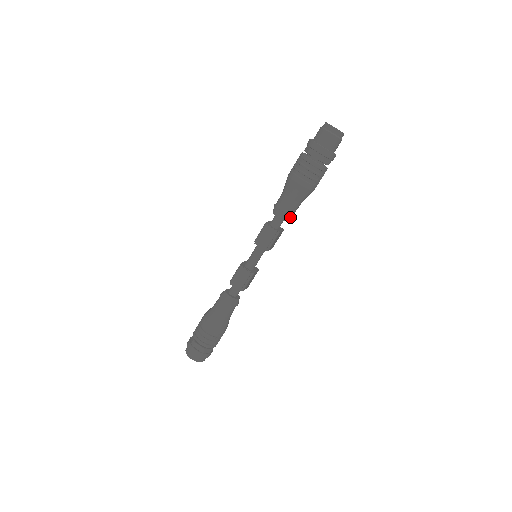
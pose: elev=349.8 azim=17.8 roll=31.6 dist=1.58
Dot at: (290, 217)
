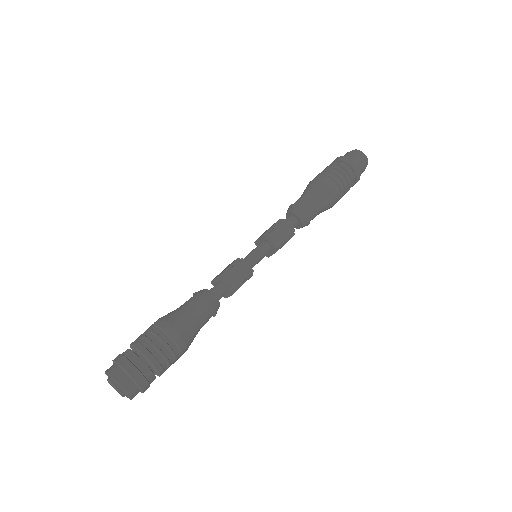
Dot at: (308, 223)
